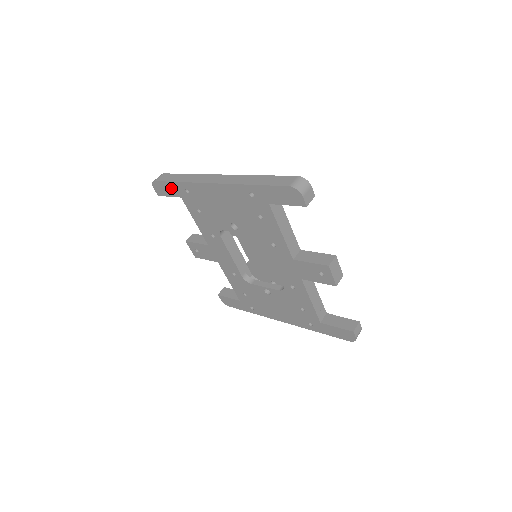
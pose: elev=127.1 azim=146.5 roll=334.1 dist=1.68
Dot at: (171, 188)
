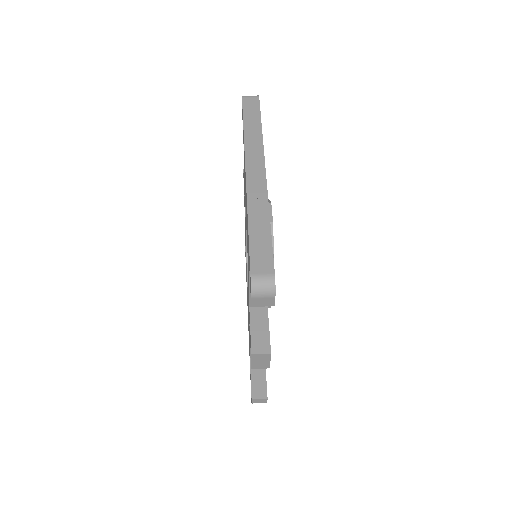
Dot at: occluded
